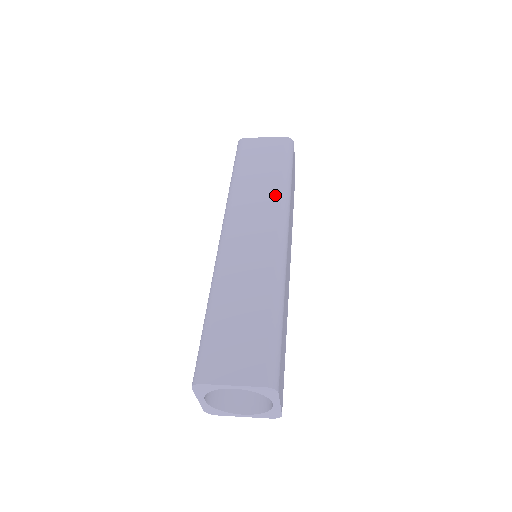
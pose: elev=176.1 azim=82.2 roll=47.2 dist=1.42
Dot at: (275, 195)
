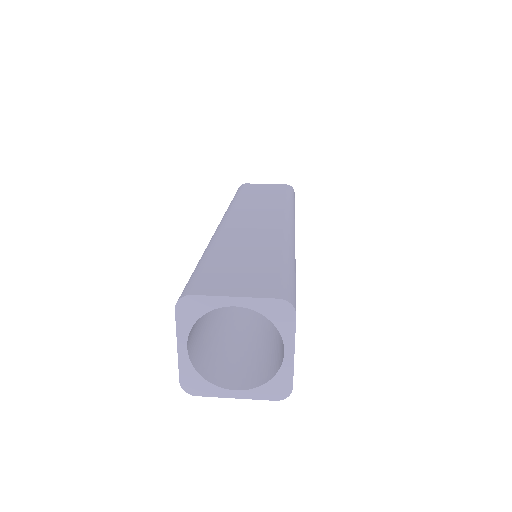
Dot at: (279, 204)
